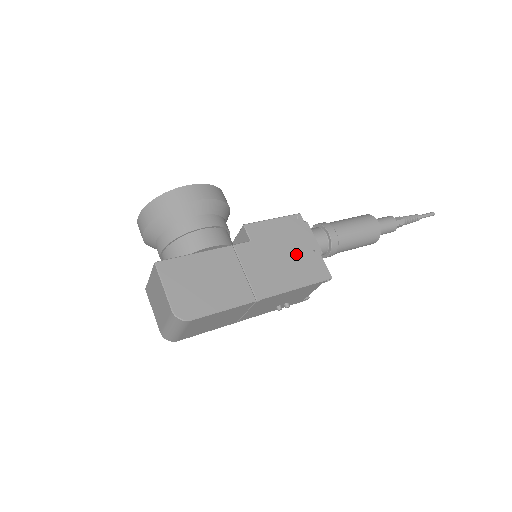
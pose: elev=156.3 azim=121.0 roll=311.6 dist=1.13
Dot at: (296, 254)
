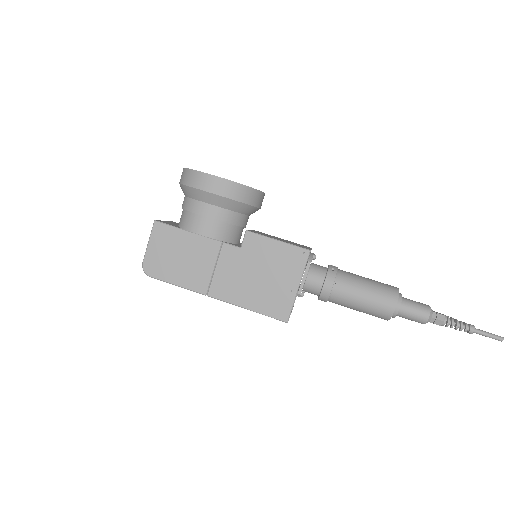
Dot at: (272, 283)
